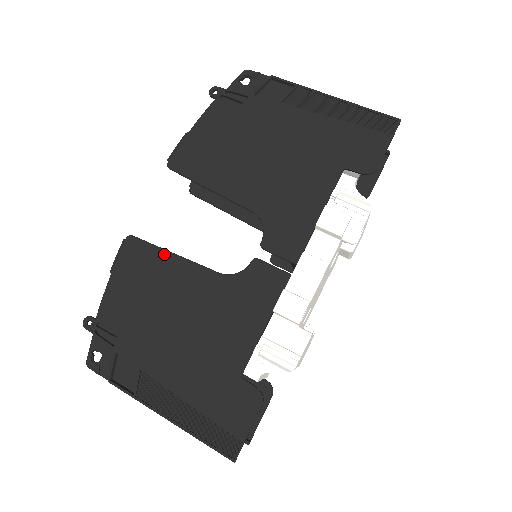
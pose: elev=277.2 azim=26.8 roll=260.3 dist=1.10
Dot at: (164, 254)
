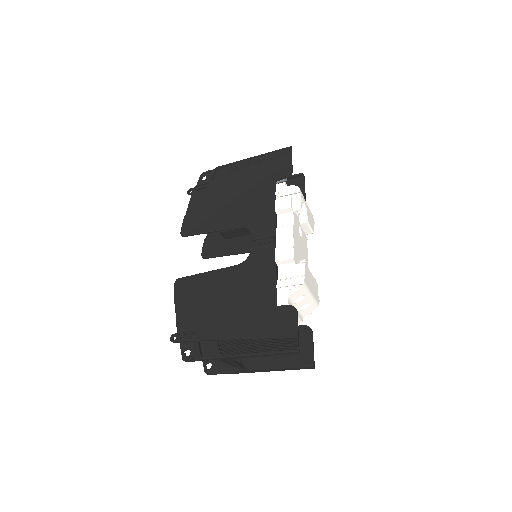
Dot at: (201, 276)
